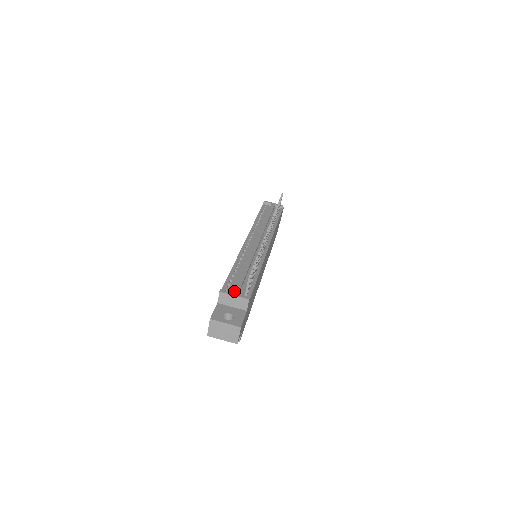
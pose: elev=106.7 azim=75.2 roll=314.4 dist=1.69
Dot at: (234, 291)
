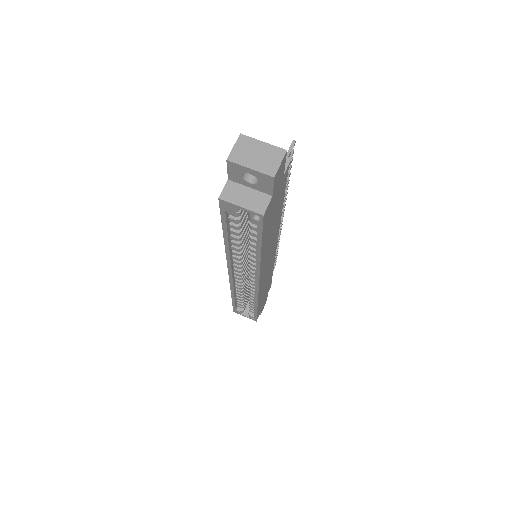
Dot at: occluded
